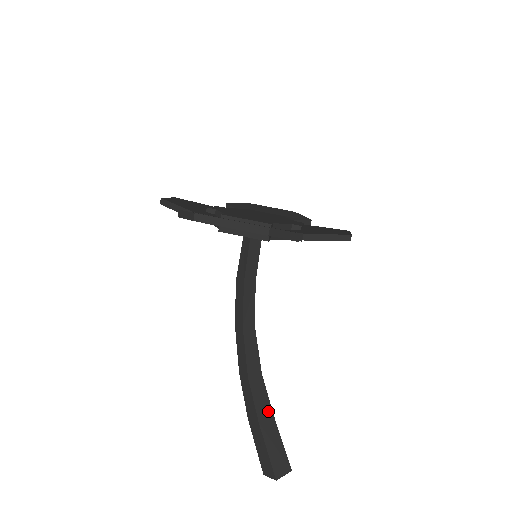
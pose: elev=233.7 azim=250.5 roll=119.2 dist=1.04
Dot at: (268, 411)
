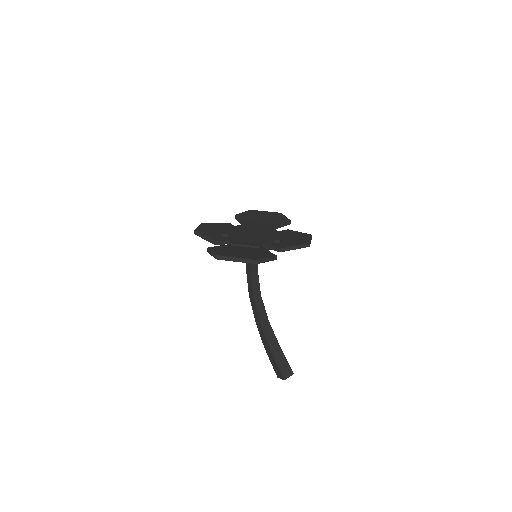
Dot at: (275, 342)
